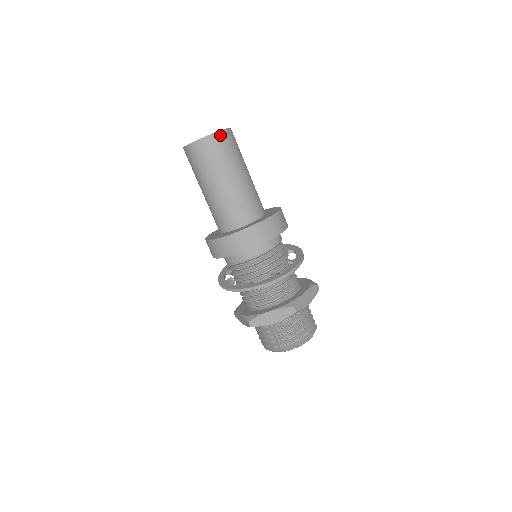
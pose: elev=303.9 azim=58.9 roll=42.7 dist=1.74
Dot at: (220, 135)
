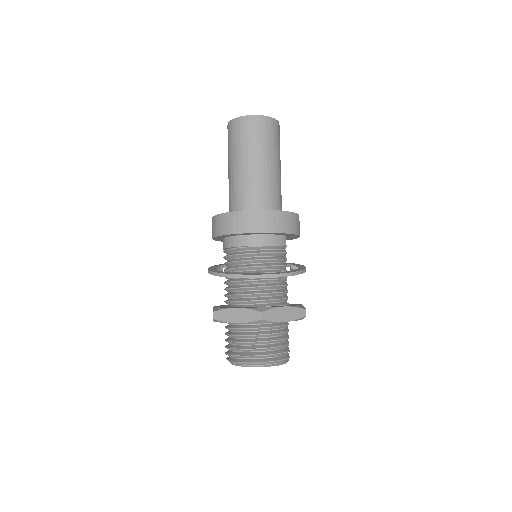
Dot at: (261, 119)
